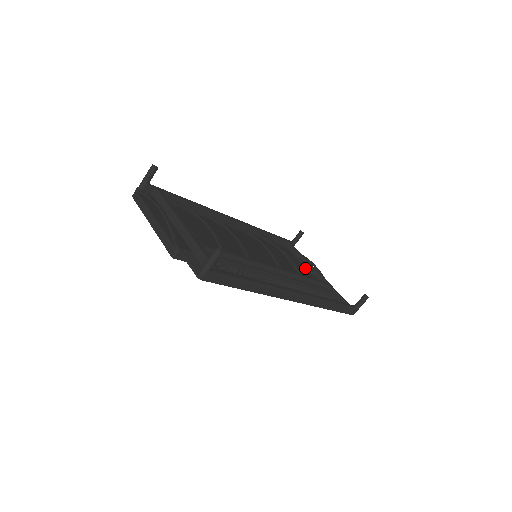
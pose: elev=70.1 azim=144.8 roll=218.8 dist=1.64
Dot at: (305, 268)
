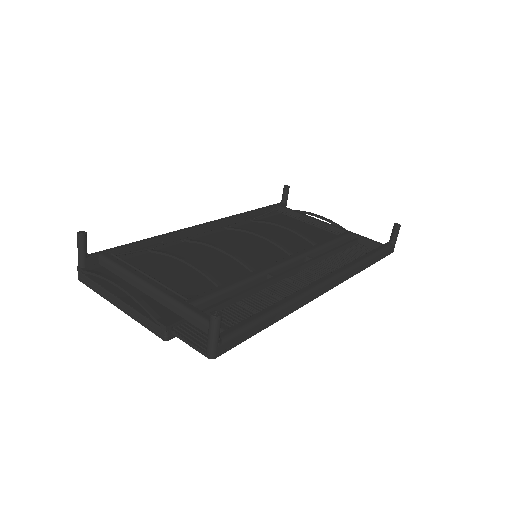
Dot at: (312, 226)
